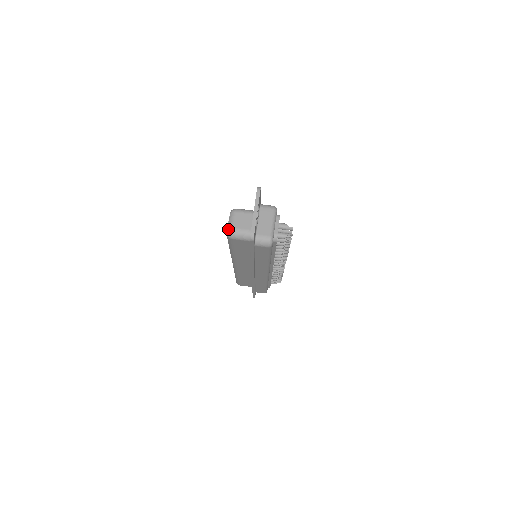
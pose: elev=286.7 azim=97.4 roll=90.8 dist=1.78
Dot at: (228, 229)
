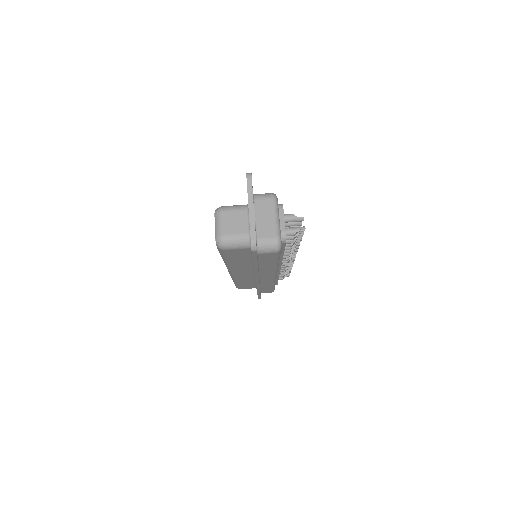
Dot at: (216, 238)
